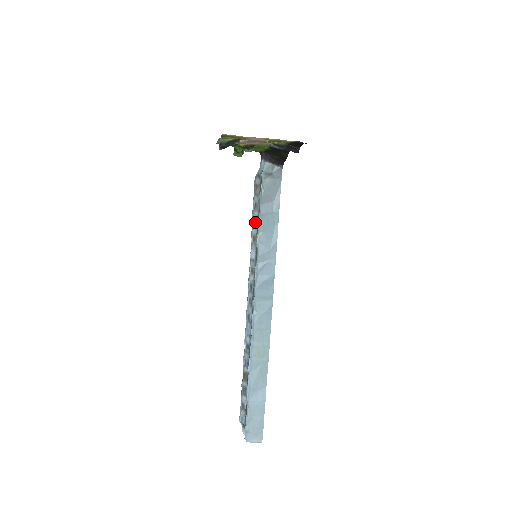
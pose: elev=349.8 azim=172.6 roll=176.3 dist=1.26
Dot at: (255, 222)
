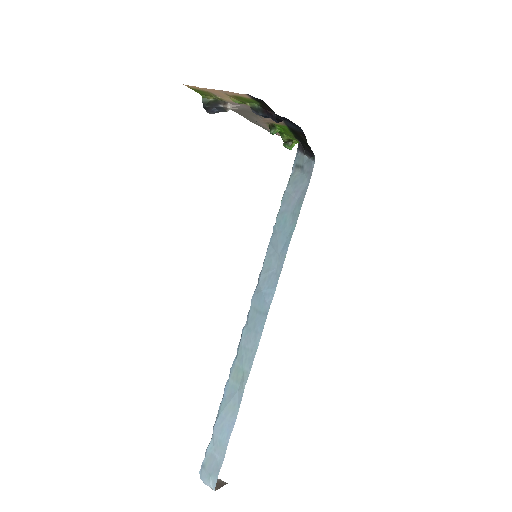
Dot at: occluded
